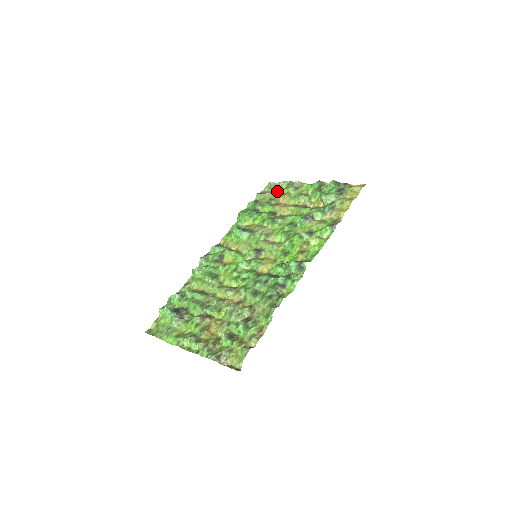
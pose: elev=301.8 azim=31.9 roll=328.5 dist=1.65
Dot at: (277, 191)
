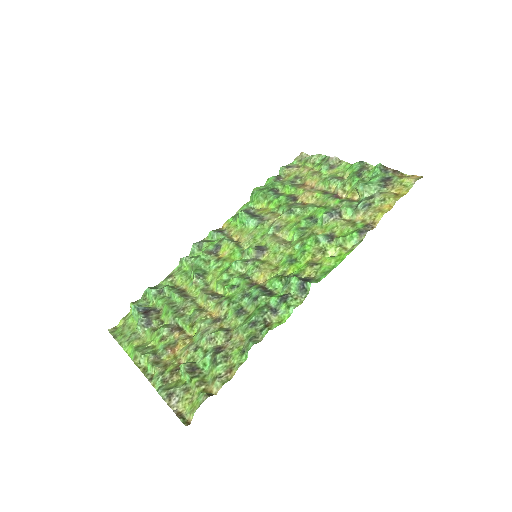
Dot at: (307, 167)
